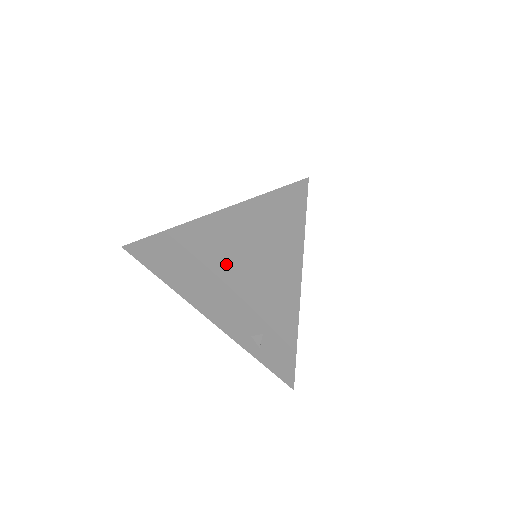
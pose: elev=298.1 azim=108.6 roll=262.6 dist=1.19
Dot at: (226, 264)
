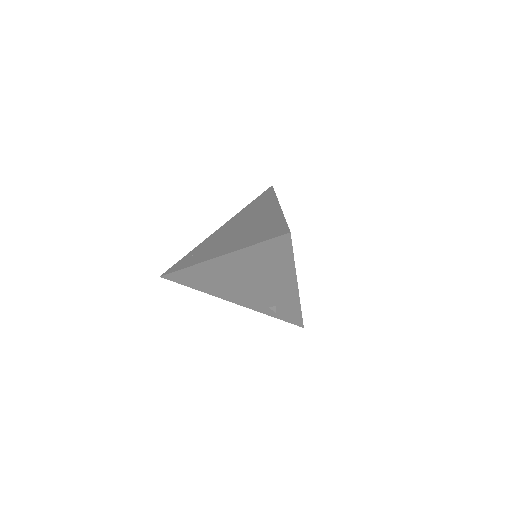
Dot at: (243, 277)
